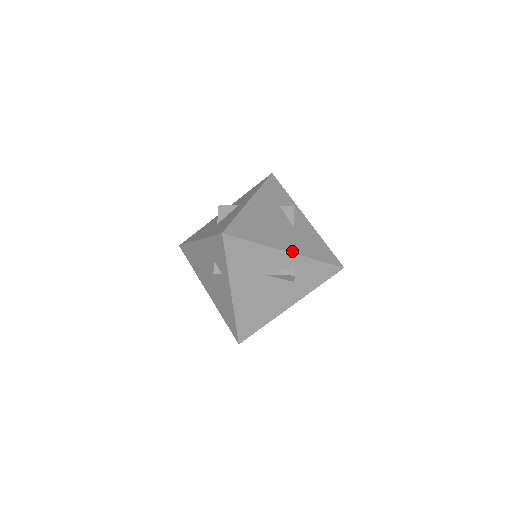
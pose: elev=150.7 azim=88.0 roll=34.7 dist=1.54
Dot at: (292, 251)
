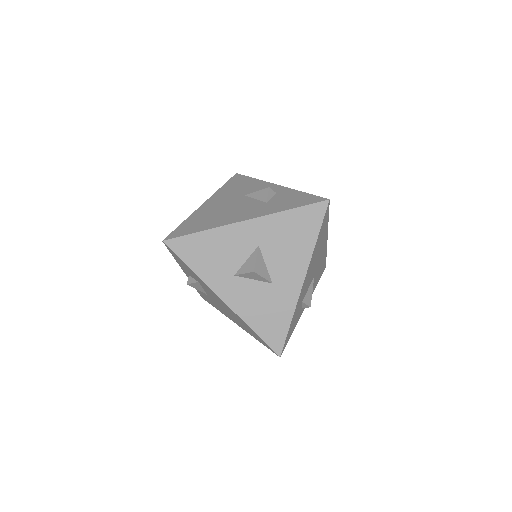
Dot at: occluded
